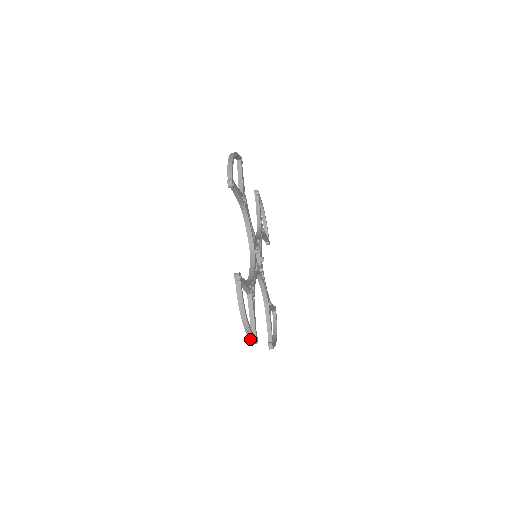
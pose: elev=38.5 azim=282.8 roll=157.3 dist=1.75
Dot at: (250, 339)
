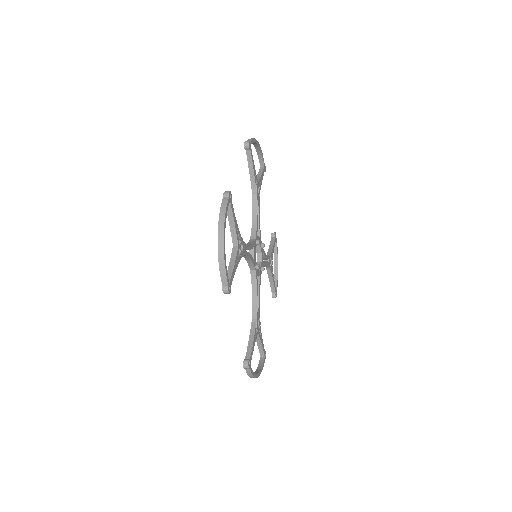
Dot at: occluded
